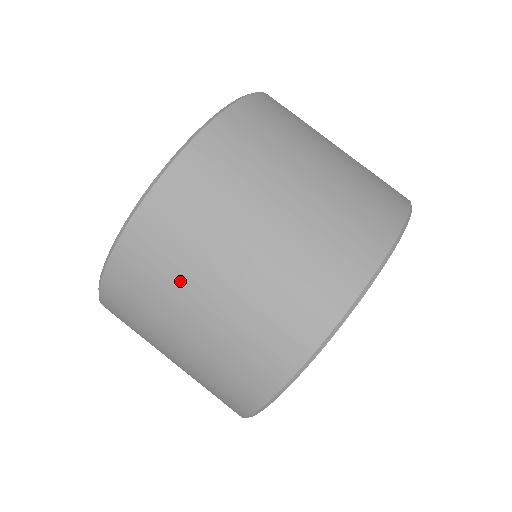
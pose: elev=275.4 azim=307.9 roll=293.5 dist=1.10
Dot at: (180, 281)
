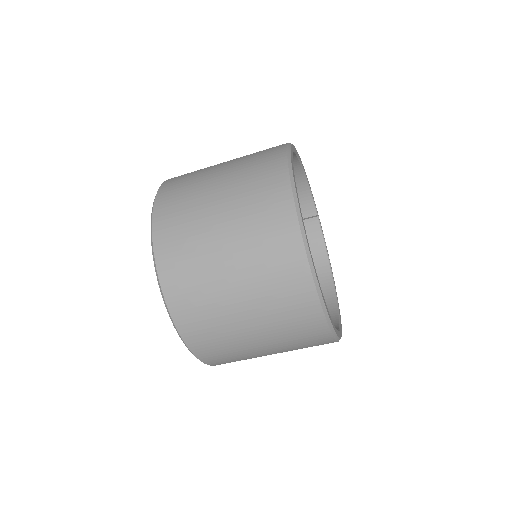
Dot at: occluded
